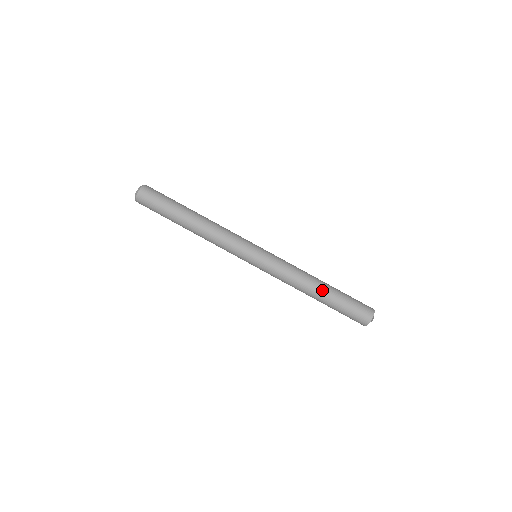
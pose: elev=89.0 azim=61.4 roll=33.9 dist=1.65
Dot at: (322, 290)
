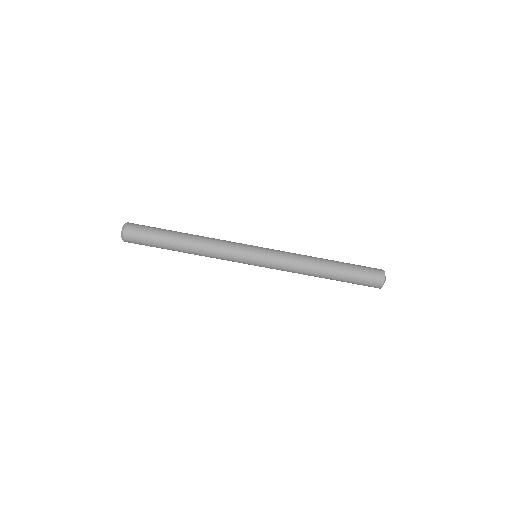
Dot at: (329, 266)
